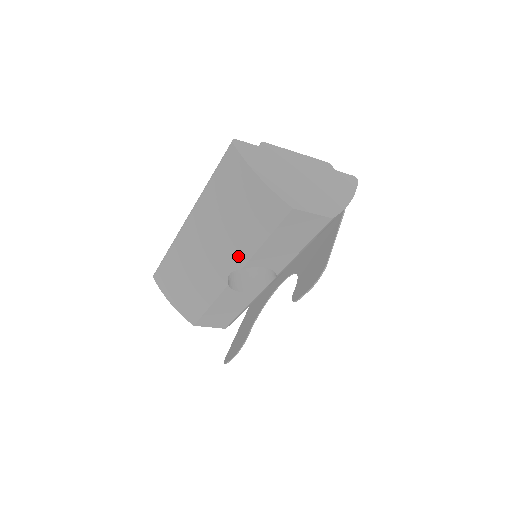
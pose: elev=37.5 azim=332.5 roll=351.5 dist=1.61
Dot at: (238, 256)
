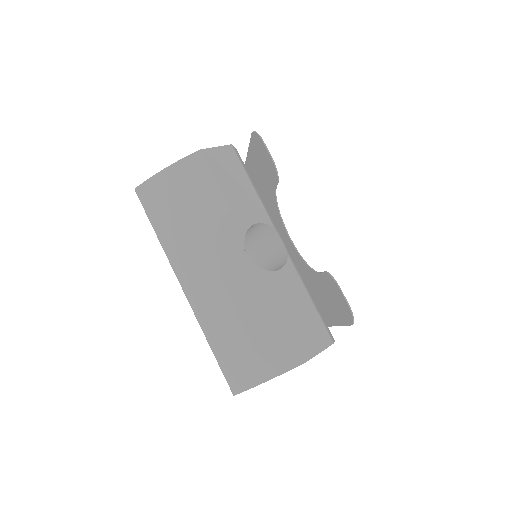
Dot at: (229, 232)
